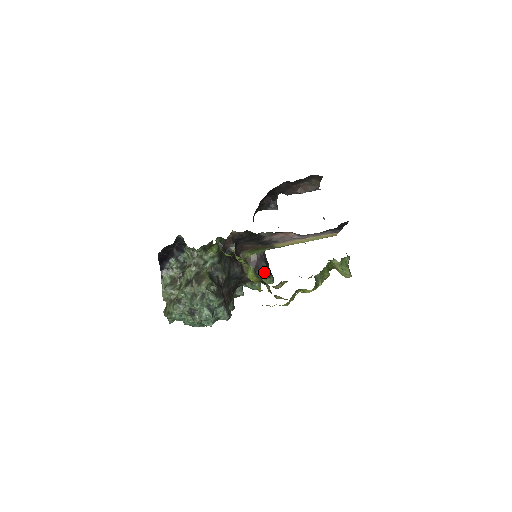
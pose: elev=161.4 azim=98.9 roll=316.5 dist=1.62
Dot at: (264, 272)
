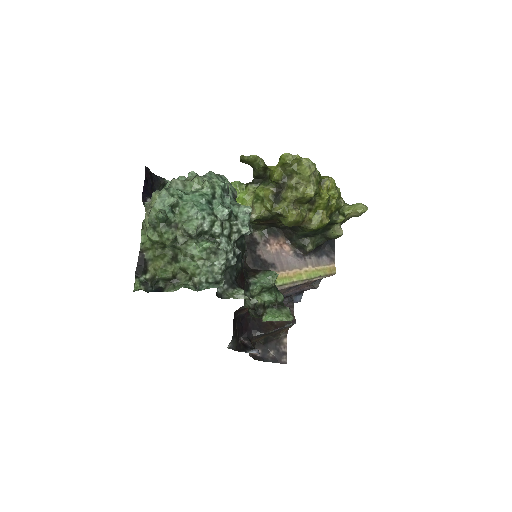
Dot at: (274, 284)
